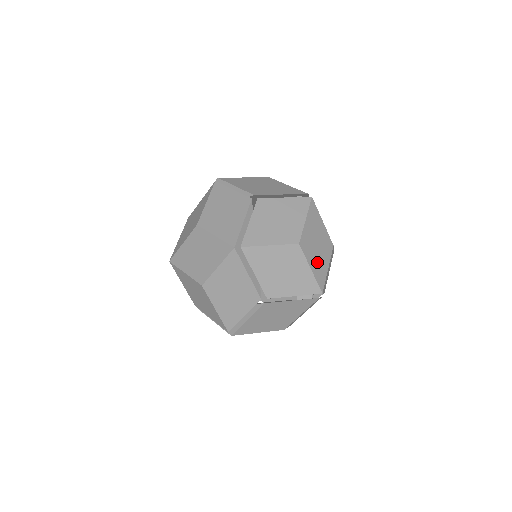
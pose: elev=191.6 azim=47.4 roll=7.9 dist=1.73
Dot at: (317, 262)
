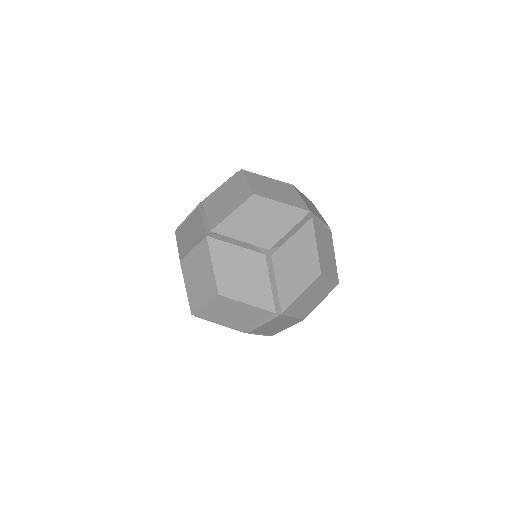
Dot at: (284, 198)
